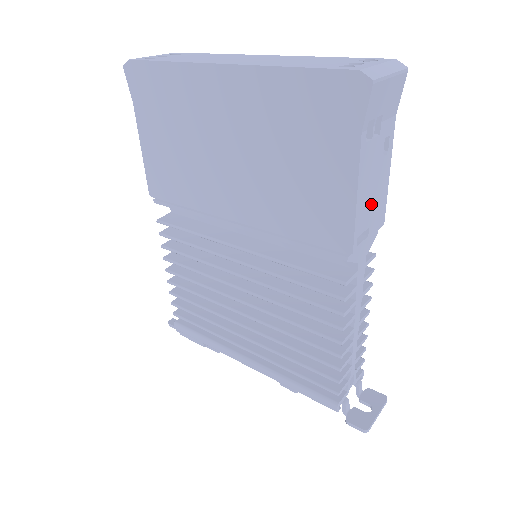
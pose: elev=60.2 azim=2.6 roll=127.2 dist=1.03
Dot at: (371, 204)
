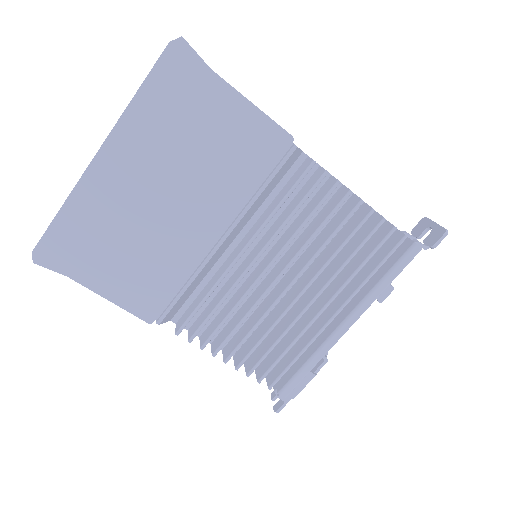
Dot at: occluded
